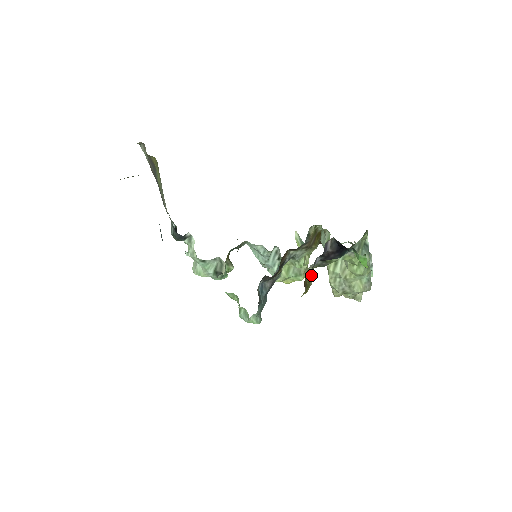
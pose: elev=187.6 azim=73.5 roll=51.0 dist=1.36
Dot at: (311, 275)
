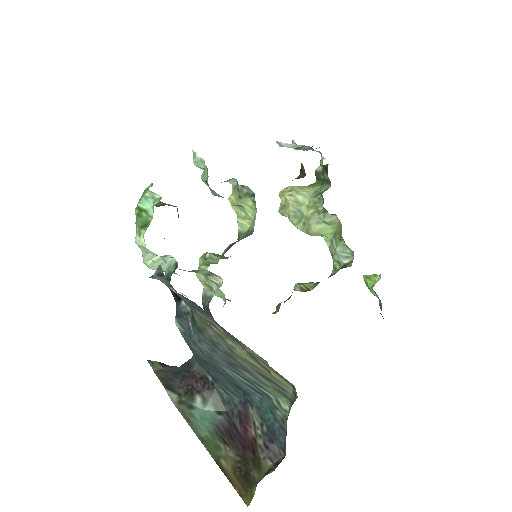
Dot at: occluded
